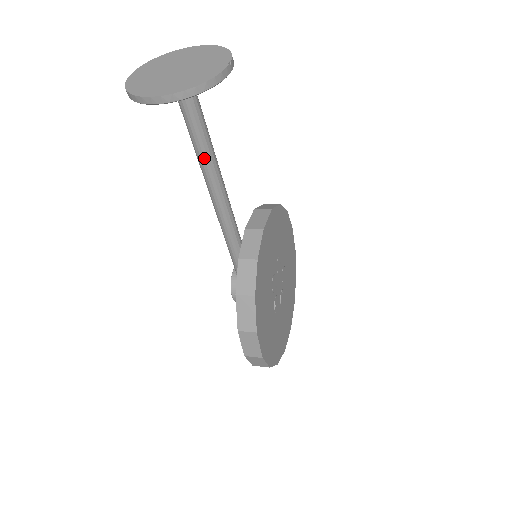
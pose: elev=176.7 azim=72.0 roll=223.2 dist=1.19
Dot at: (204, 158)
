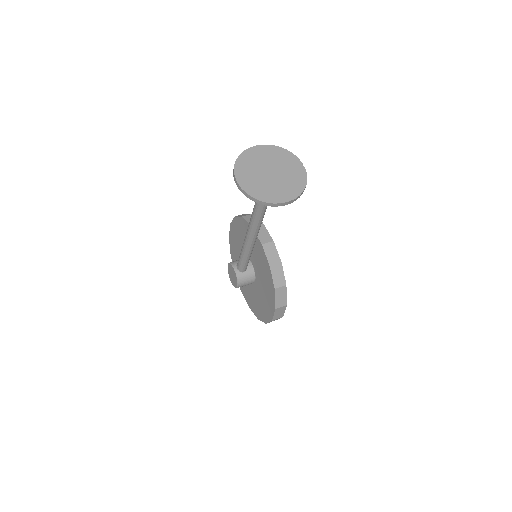
Dot at: (263, 215)
